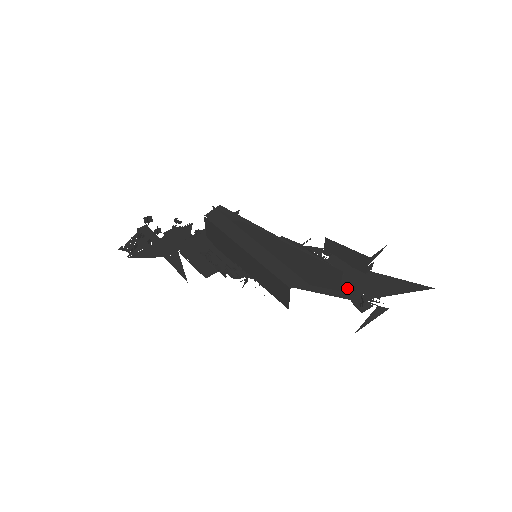
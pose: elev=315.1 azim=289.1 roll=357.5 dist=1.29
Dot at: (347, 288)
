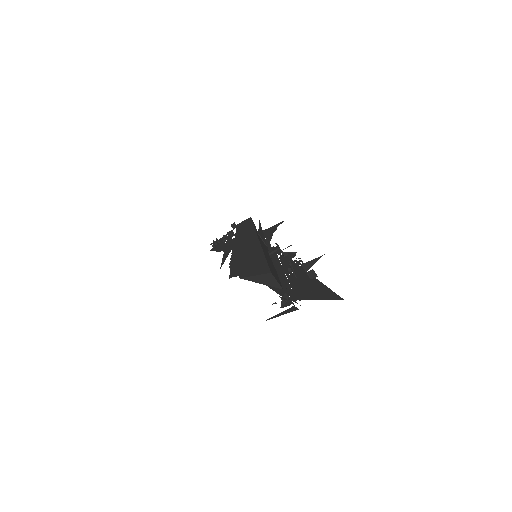
Dot at: (289, 288)
